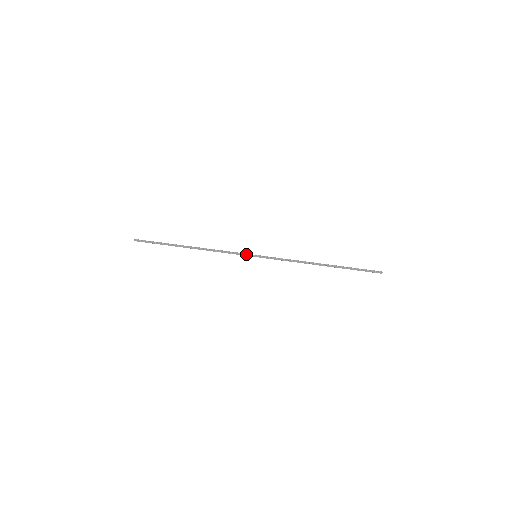
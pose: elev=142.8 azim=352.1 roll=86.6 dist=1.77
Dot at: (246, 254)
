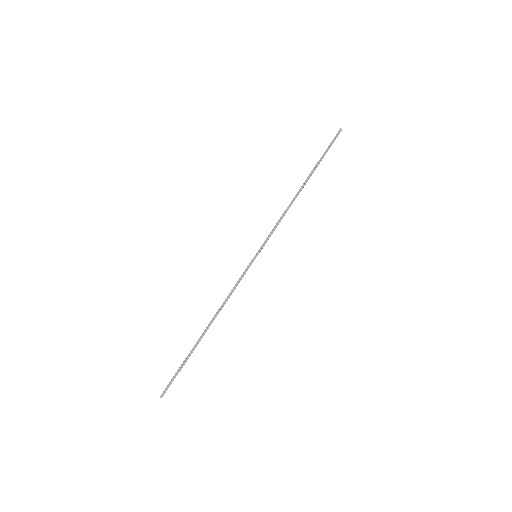
Dot at: (247, 266)
